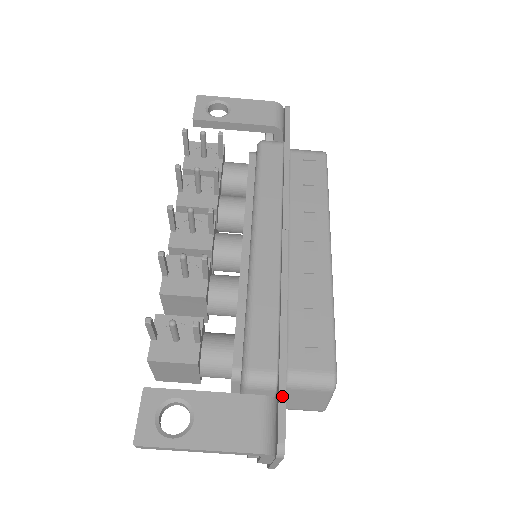
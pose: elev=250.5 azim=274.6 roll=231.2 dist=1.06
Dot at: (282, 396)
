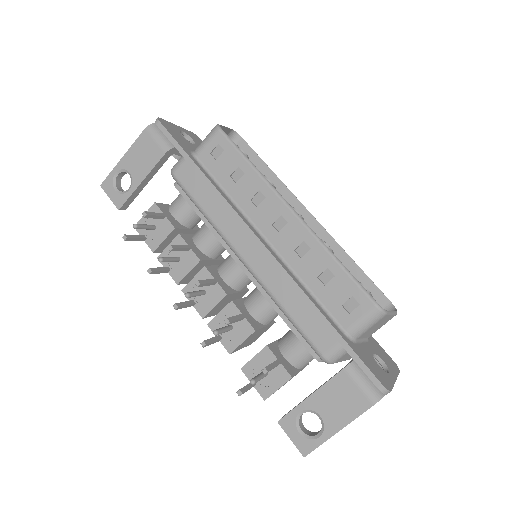
Dot at: (356, 358)
